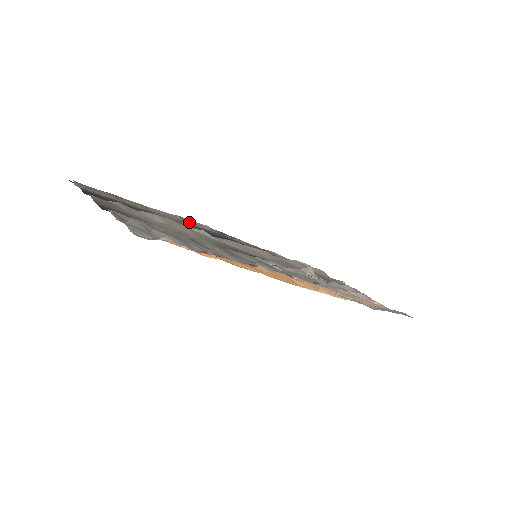
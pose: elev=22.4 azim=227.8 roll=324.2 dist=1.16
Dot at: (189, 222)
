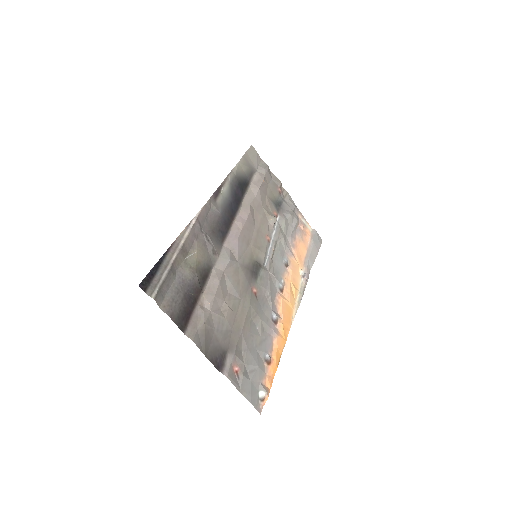
Dot at: (202, 219)
